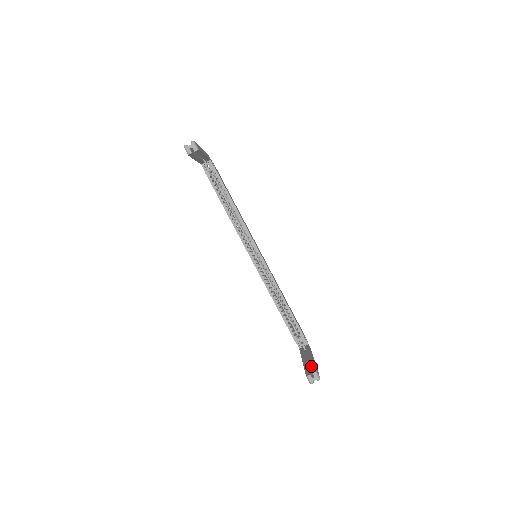
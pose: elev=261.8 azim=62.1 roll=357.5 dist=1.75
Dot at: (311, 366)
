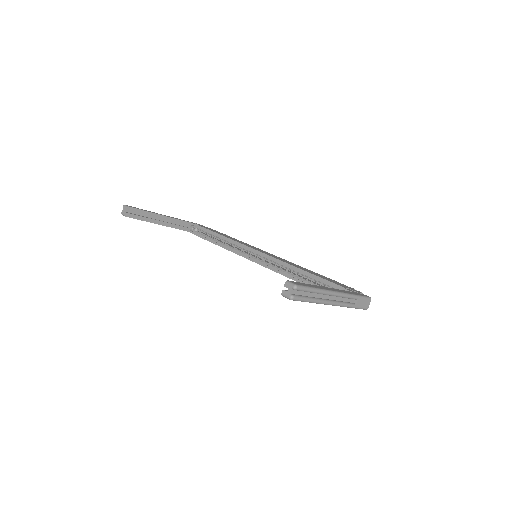
Dot at: occluded
